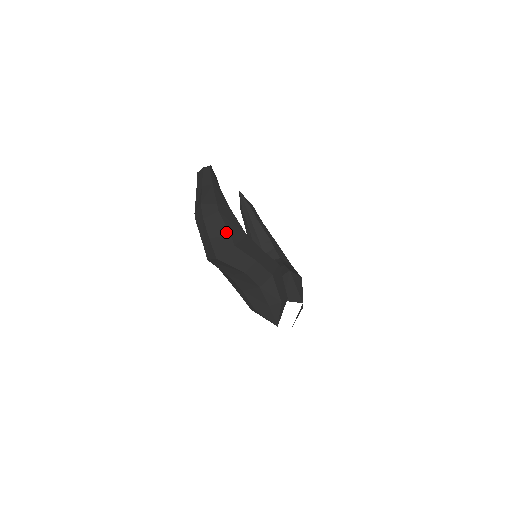
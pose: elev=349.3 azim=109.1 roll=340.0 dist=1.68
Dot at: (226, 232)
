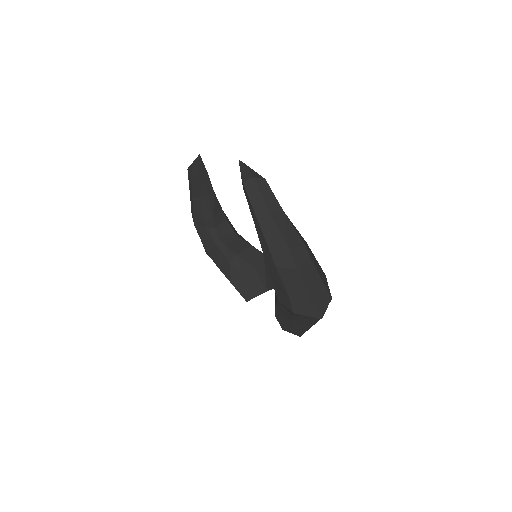
Dot at: (321, 283)
